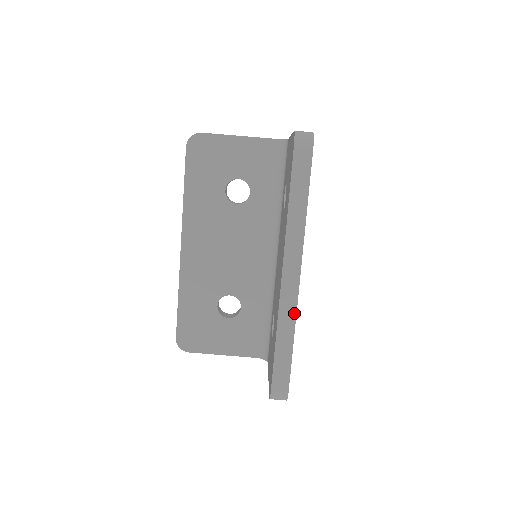
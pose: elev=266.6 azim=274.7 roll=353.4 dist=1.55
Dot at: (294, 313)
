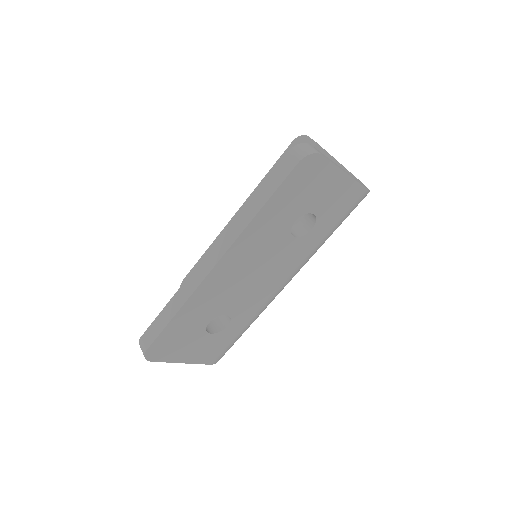
Dot at: (192, 291)
